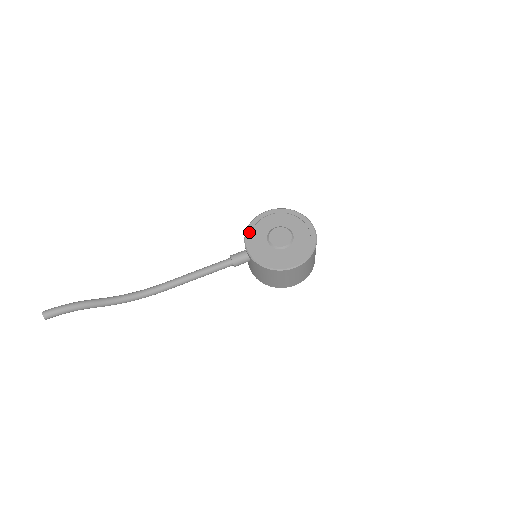
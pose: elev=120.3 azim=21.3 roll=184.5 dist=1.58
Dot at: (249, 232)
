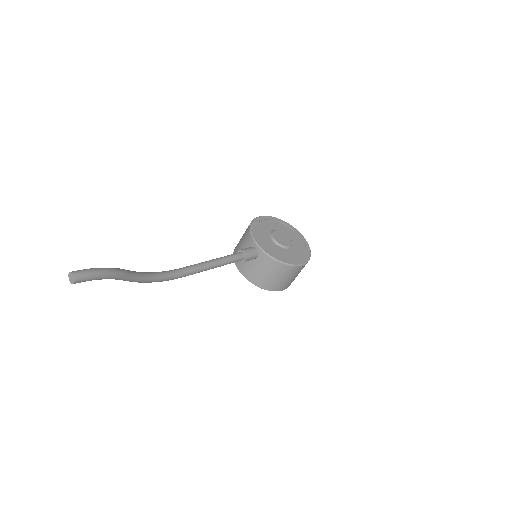
Dot at: (254, 230)
